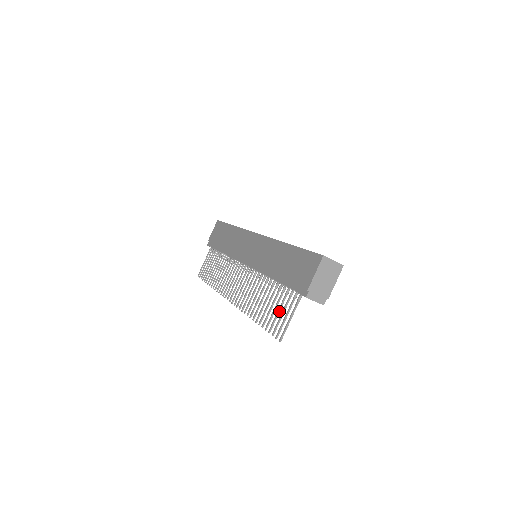
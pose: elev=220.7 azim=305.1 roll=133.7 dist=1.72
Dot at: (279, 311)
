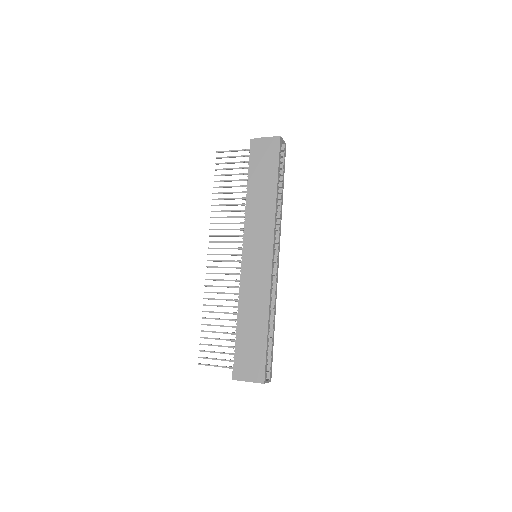
Dot at: occluded
